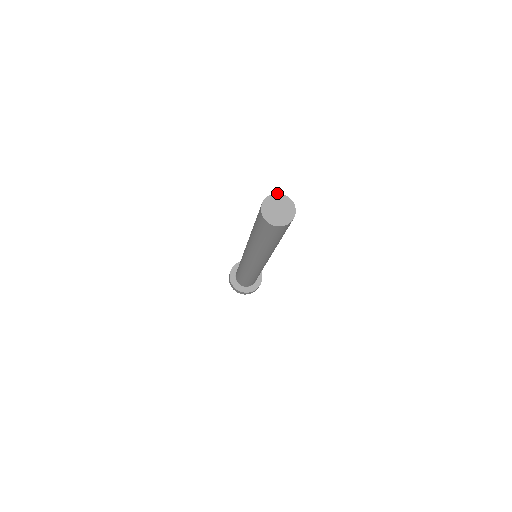
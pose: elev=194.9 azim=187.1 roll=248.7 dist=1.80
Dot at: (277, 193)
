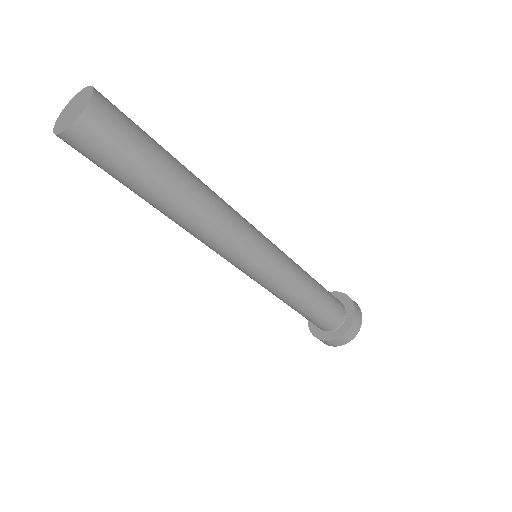
Dot at: occluded
